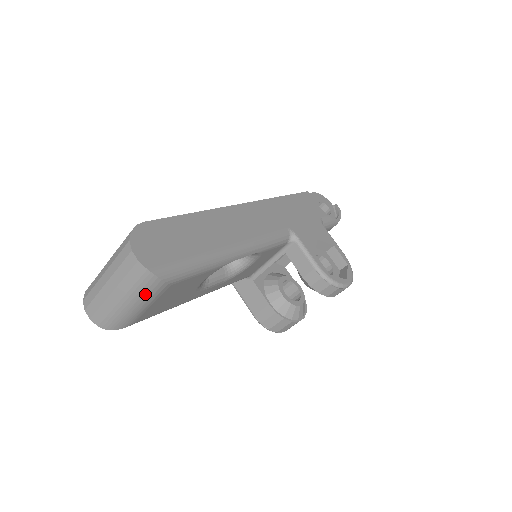
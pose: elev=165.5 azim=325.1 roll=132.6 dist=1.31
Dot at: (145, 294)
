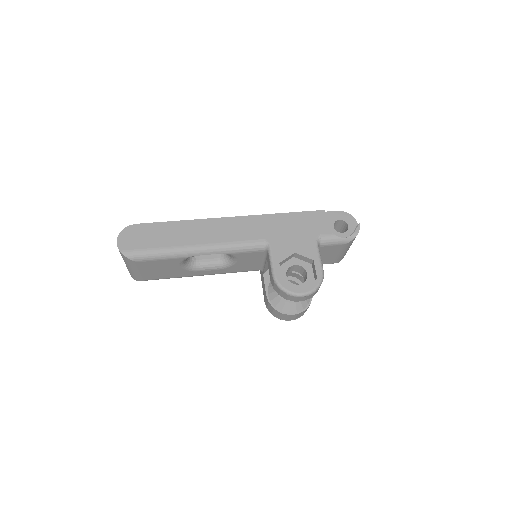
Dot at: (129, 264)
